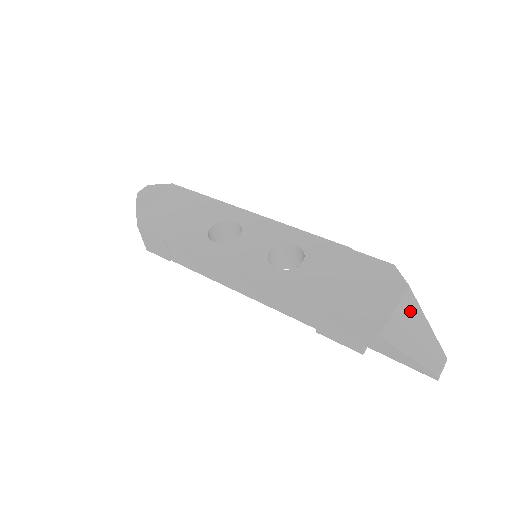
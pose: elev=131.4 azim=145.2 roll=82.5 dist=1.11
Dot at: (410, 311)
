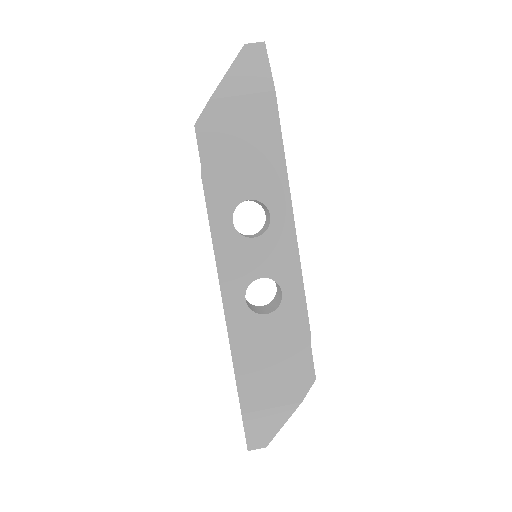
Dot at: (280, 415)
